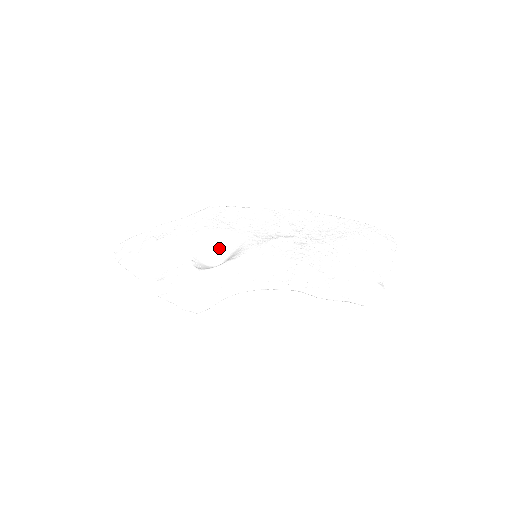
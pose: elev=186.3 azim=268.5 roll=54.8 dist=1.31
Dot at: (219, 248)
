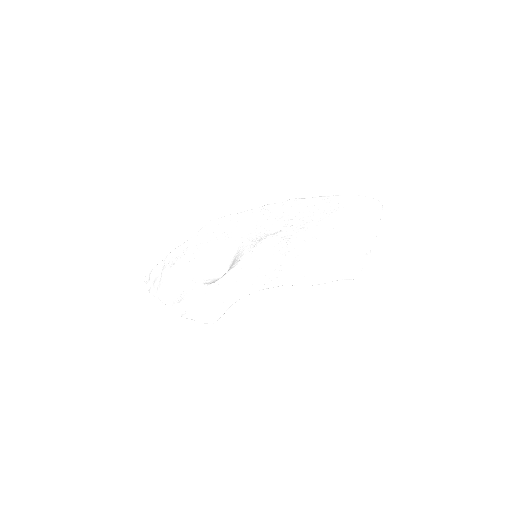
Dot at: (222, 259)
